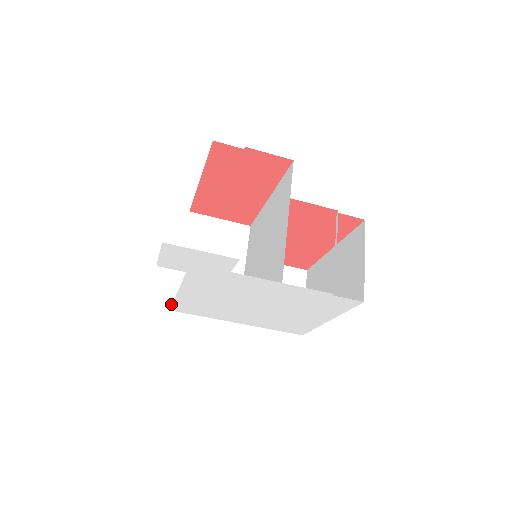
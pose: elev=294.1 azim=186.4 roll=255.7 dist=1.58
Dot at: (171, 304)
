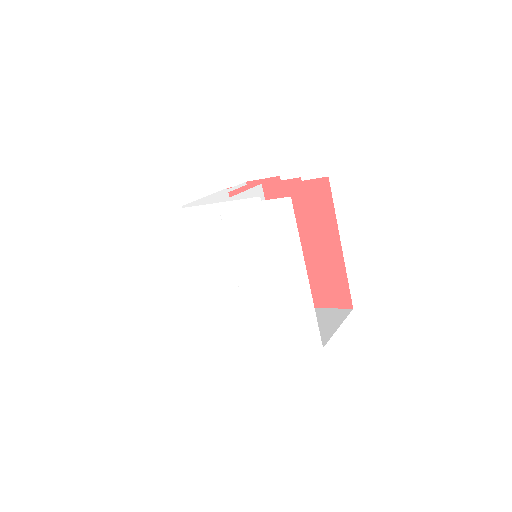
Dot at: occluded
